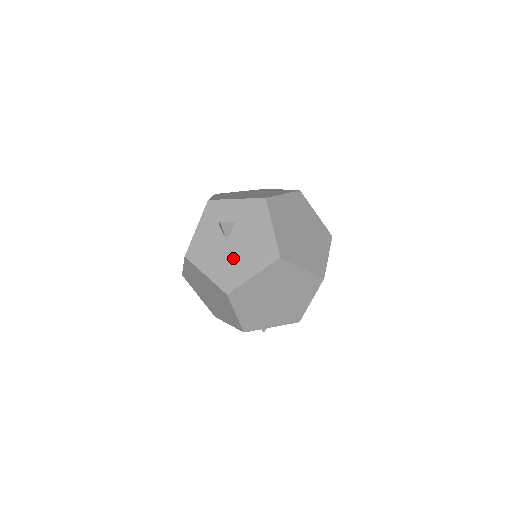
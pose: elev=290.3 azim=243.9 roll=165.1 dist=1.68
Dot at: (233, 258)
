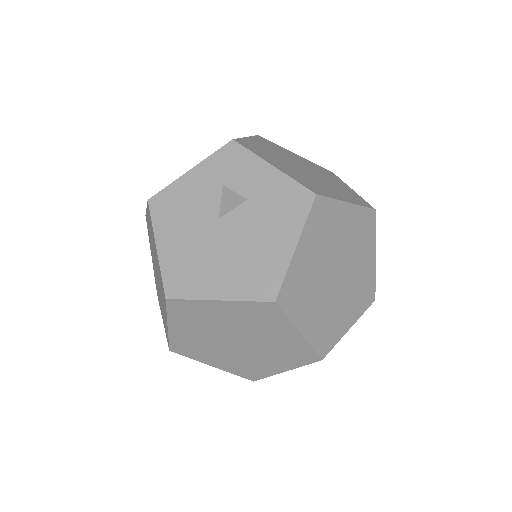
Dot at: (209, 251)
